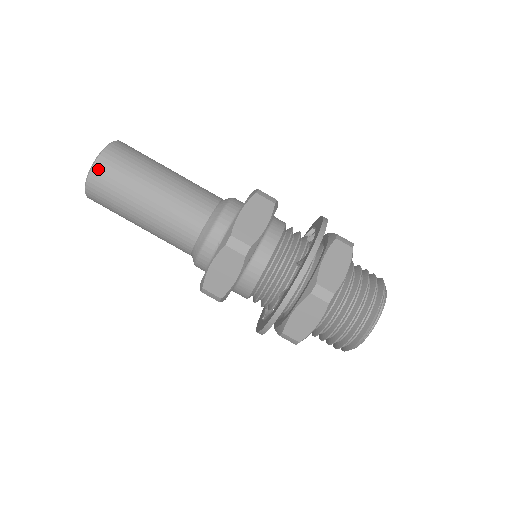
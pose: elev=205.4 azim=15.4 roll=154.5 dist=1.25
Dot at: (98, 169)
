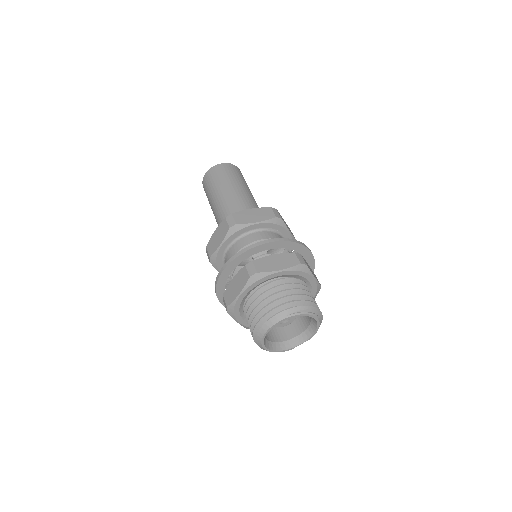
Dot at: (232, 166)
